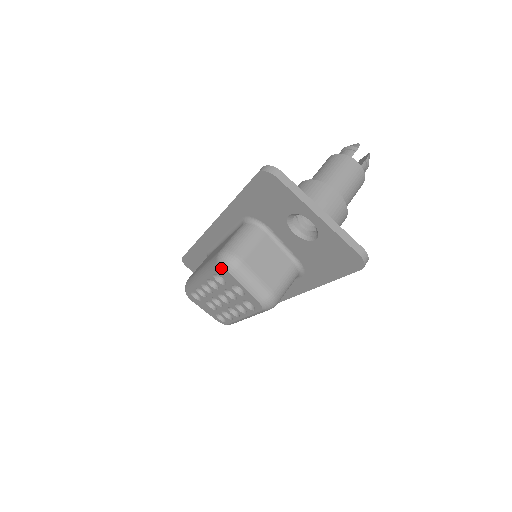
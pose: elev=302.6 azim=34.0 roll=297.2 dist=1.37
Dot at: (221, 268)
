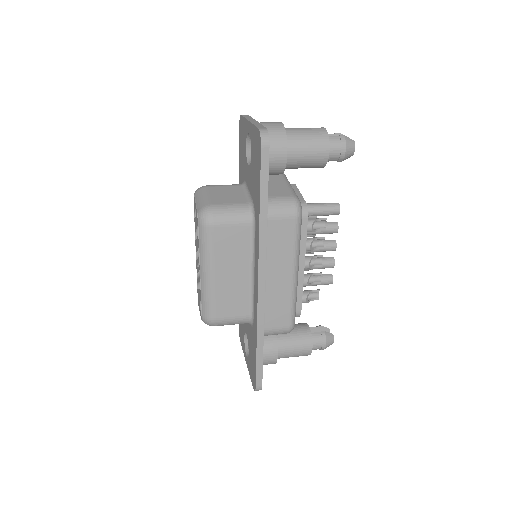
Dot at: occluded
